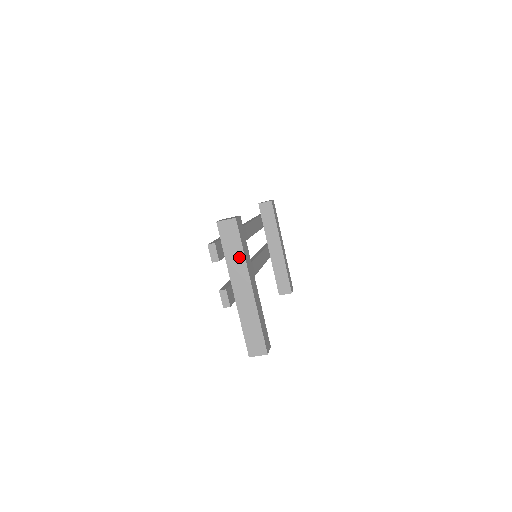
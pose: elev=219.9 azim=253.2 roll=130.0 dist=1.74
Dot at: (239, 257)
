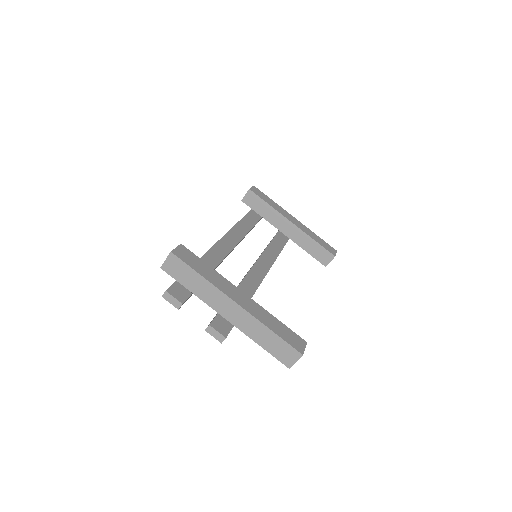
Dot at: (203, 284)
